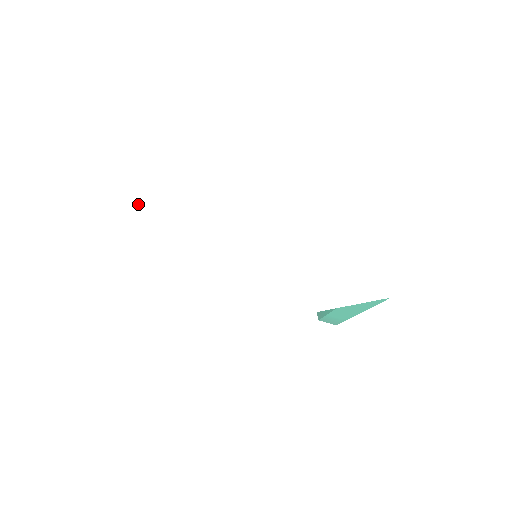
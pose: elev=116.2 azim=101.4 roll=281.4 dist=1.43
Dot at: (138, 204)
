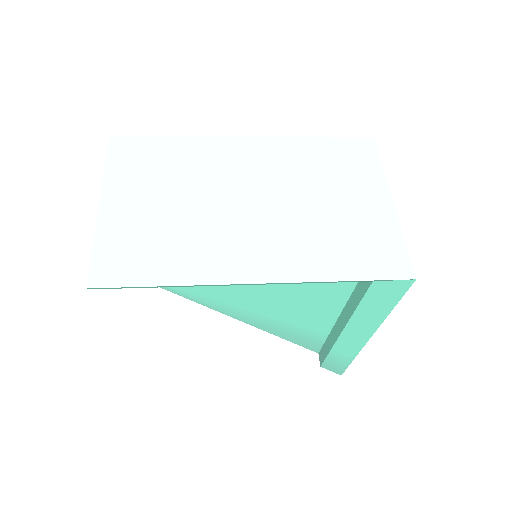
Dot at: (132, 149)
